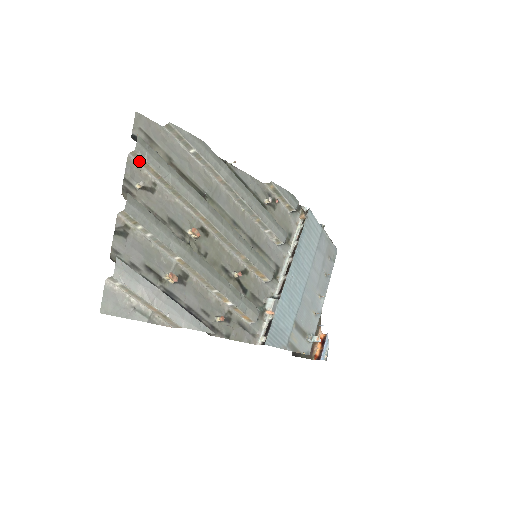
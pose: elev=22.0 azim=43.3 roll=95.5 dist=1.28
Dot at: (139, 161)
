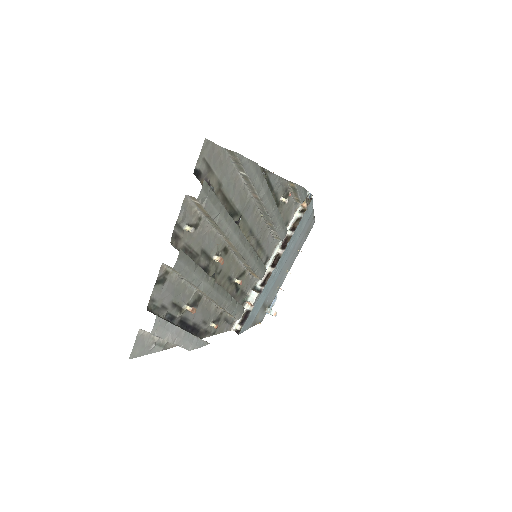
Dot at: (195, 202)
